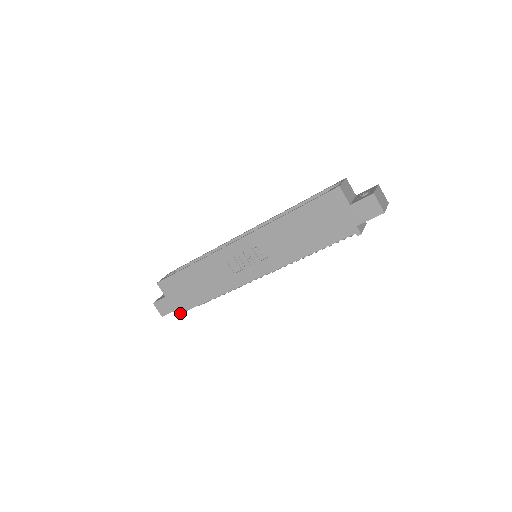
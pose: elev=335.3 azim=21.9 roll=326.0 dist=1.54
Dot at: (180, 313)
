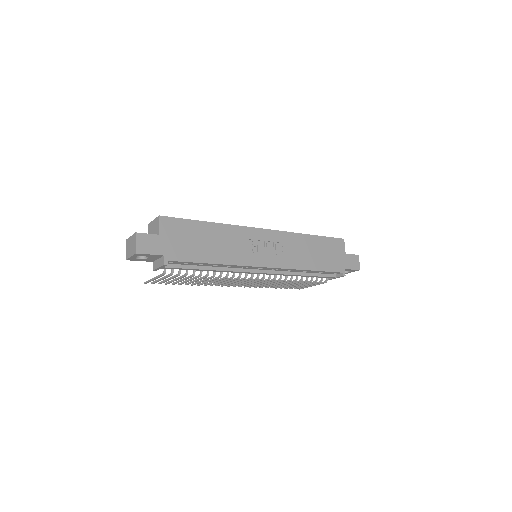
Dot at: (165, 261)
